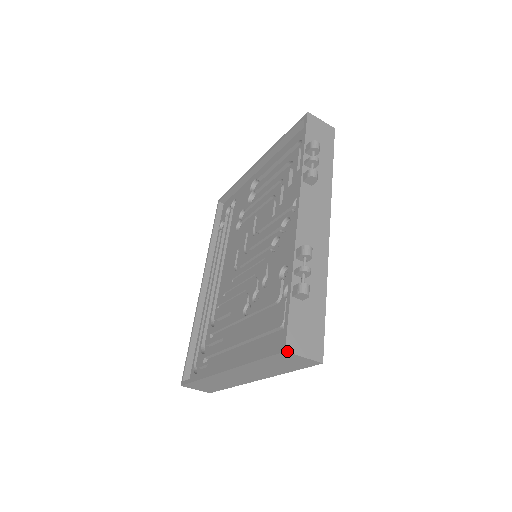
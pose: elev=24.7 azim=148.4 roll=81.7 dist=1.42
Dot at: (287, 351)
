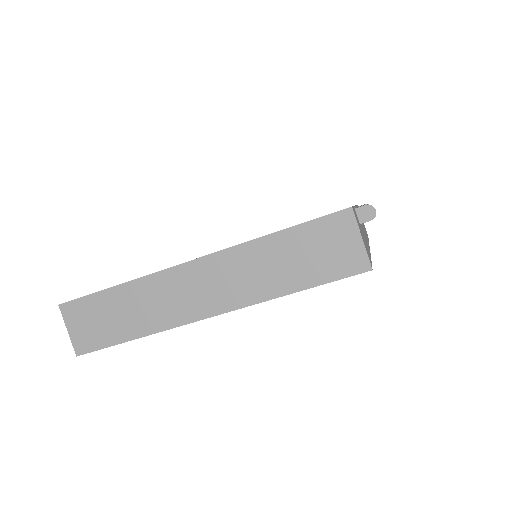
Dot at: (353, 210)
